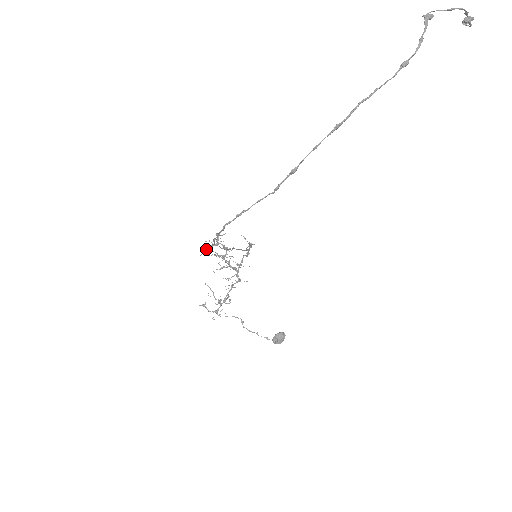
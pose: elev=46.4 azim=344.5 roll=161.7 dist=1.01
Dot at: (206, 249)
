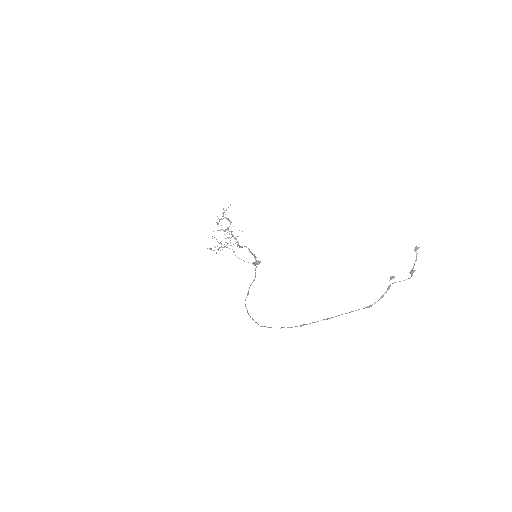
Dot at: occluded
